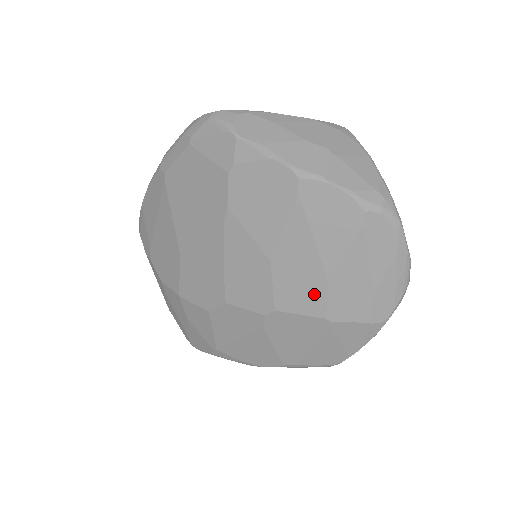
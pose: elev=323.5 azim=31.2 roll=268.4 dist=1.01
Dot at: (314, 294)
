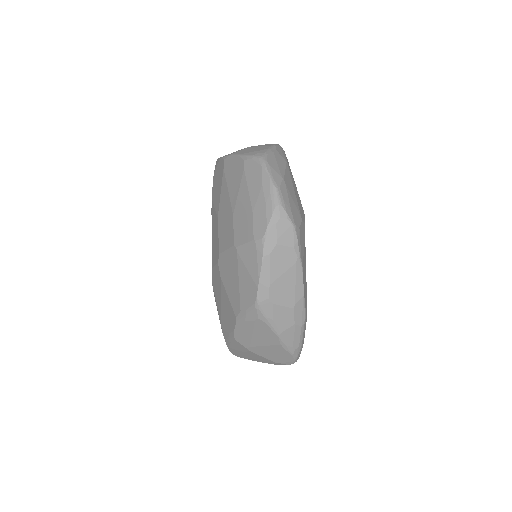
Dot at: (230, 229)
